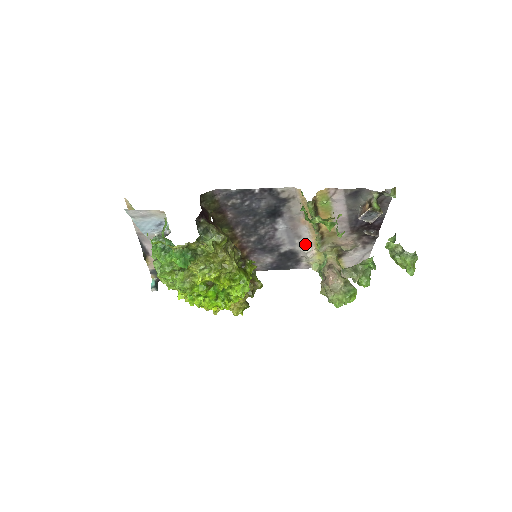
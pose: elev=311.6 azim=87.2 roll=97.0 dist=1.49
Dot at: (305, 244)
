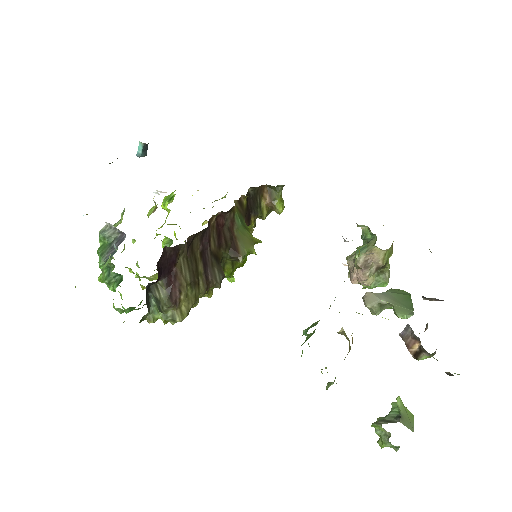
Dot at: occluded
